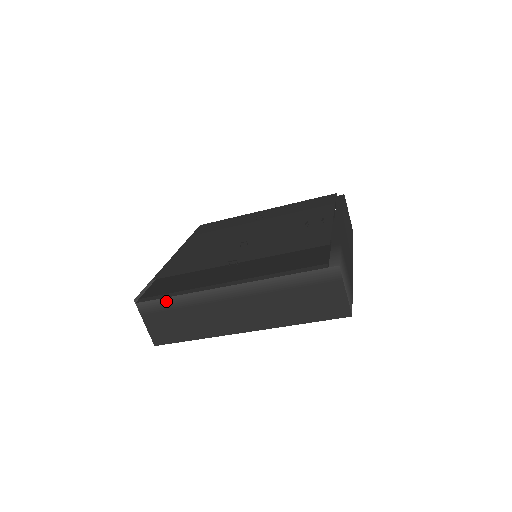
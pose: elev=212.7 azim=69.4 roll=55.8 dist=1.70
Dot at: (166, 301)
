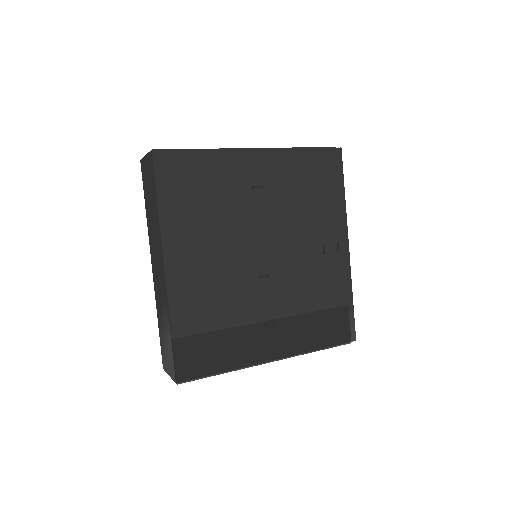
Dot at: occluded
